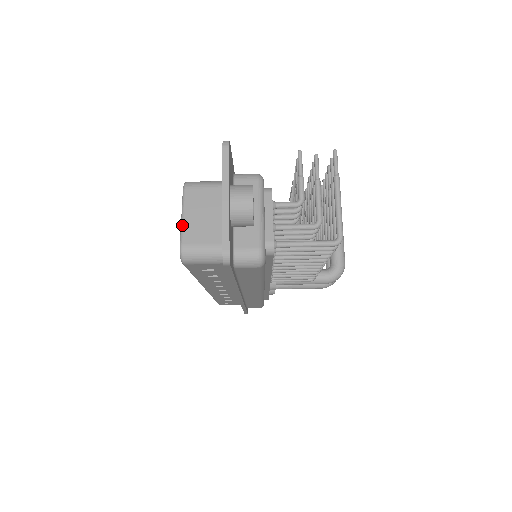
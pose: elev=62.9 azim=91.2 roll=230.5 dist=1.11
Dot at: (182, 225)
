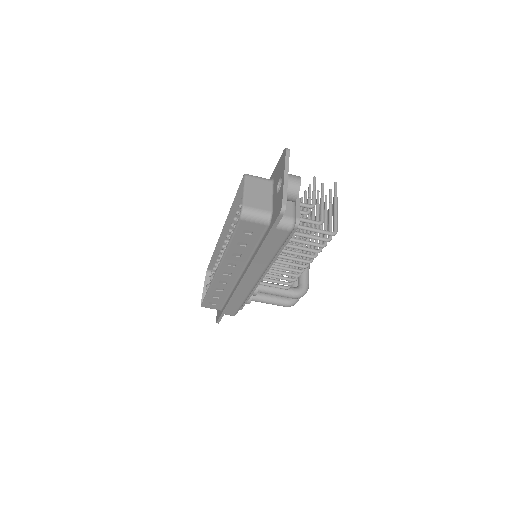
Dot at: (244, 195)
